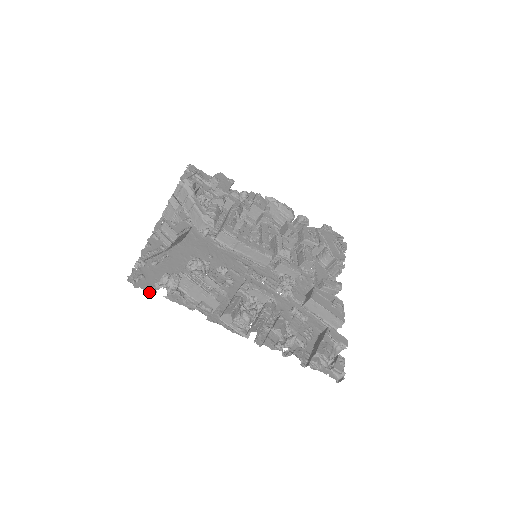
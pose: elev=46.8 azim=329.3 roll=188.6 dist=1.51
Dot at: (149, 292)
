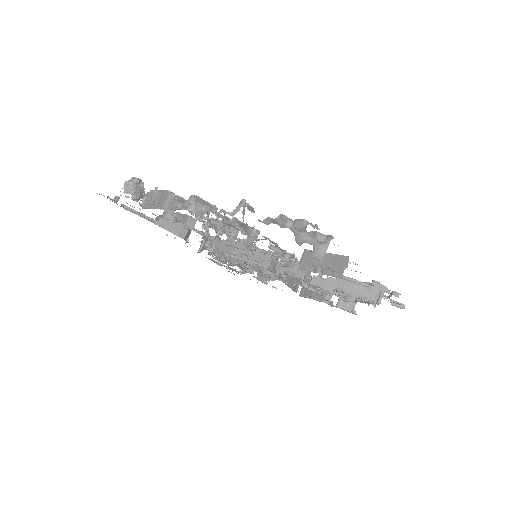
Dot at: occluded
